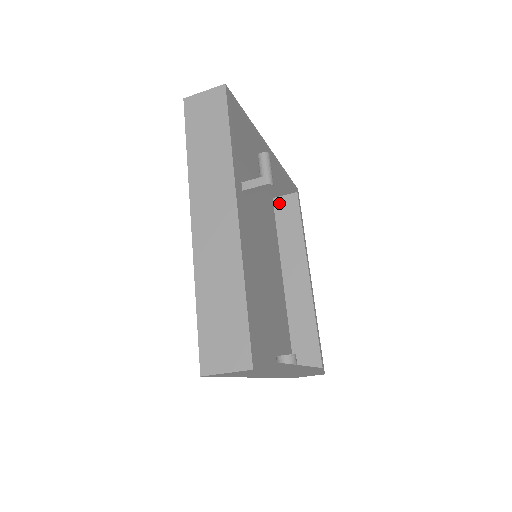
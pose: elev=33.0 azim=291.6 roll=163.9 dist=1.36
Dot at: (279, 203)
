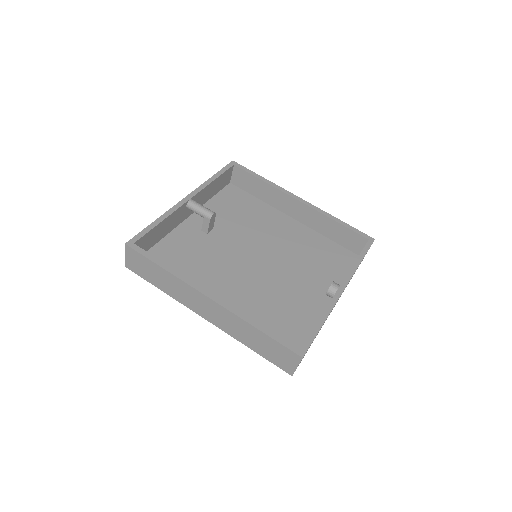
Dot at: (236, 181)
